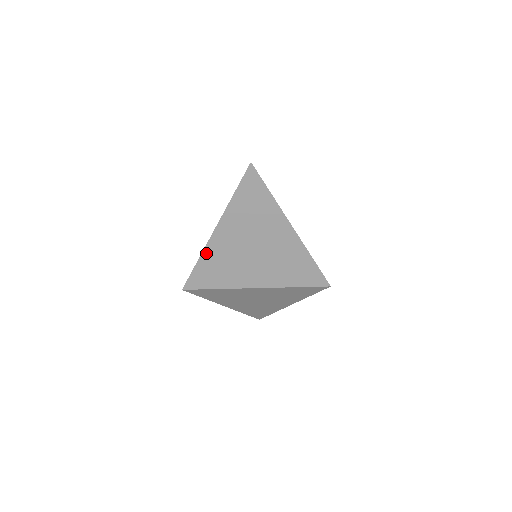
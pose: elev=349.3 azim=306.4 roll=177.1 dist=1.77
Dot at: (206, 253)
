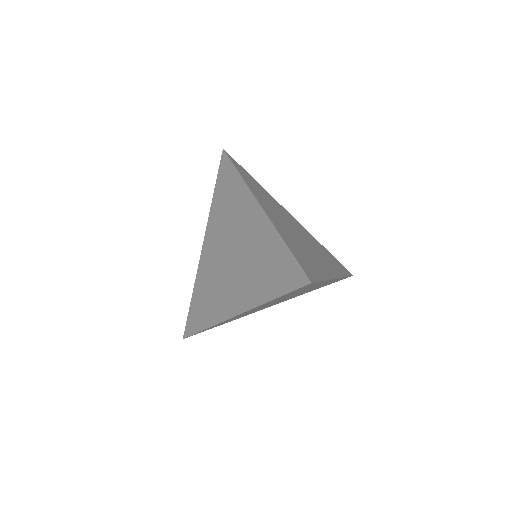
Dot at: (219, 323)
